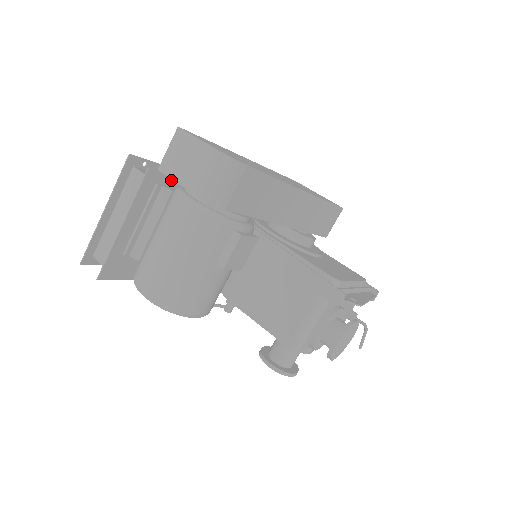
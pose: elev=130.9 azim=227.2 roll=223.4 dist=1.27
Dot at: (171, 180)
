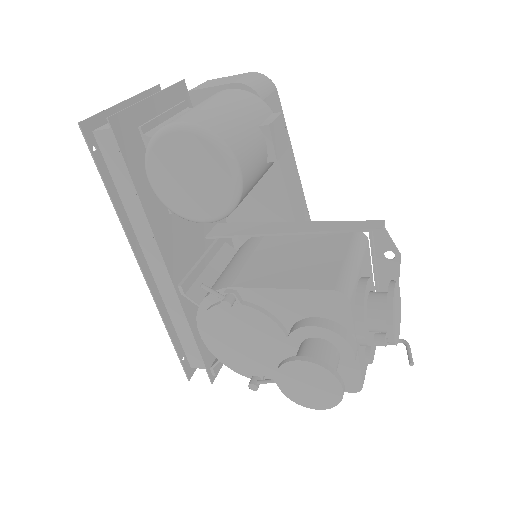
Dot at: occluded
